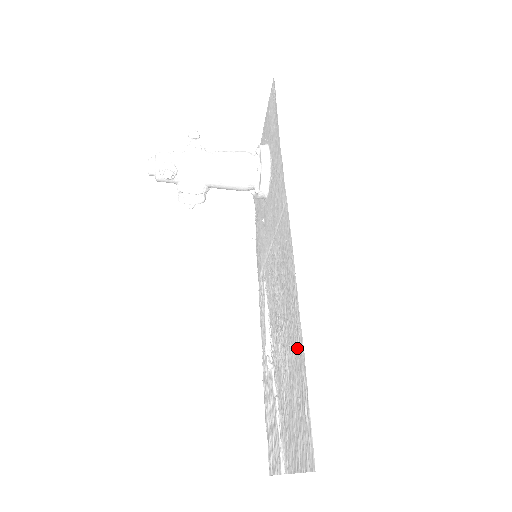
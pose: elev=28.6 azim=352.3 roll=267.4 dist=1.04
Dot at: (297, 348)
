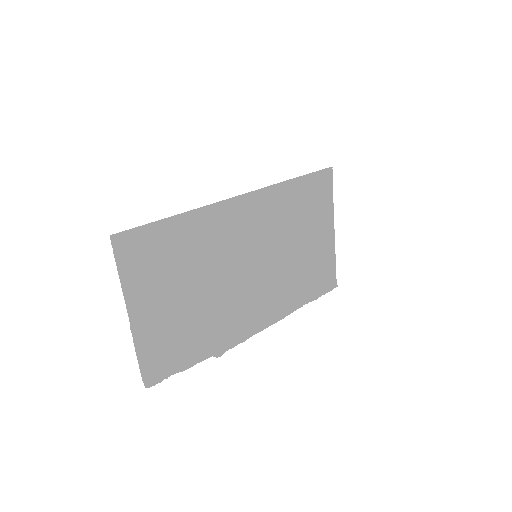
Dot at: (183, 229)
